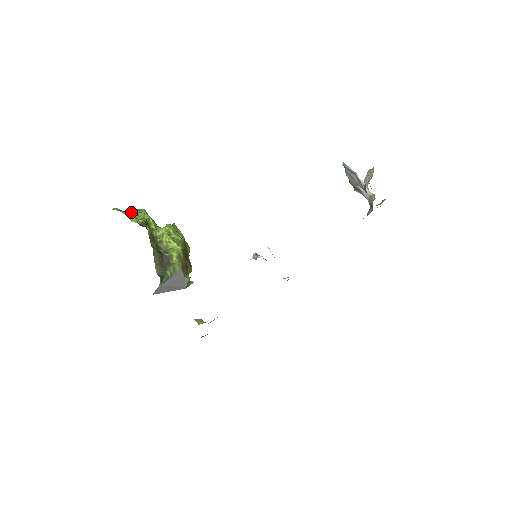
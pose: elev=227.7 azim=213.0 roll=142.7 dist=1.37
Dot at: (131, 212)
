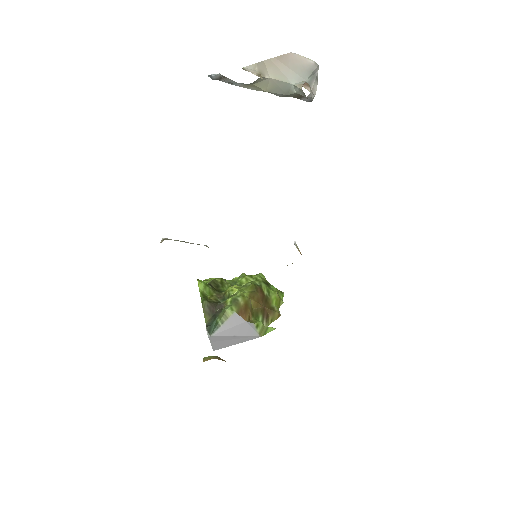
Dot at: occluded
